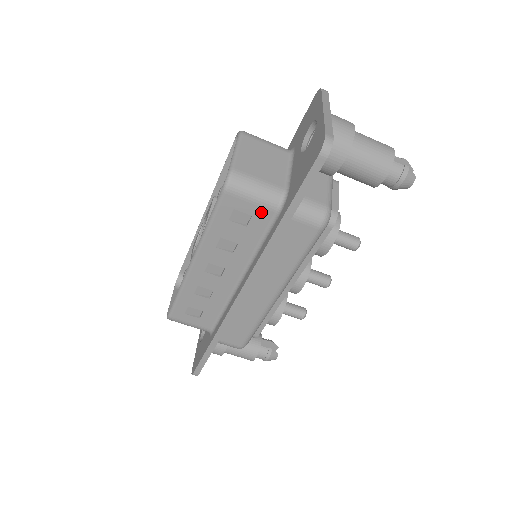
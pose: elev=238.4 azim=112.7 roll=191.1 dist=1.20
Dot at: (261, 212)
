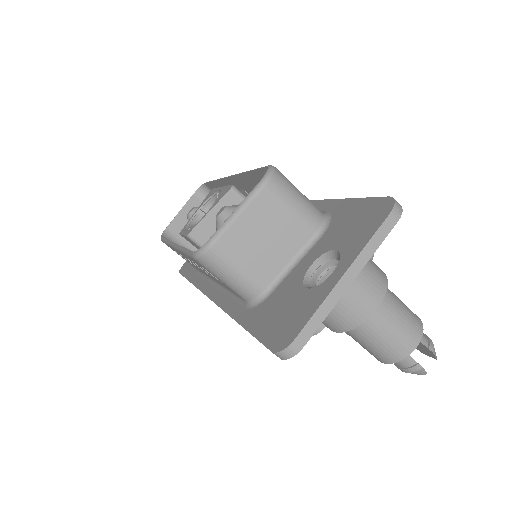
Dot at: (231, 289)
